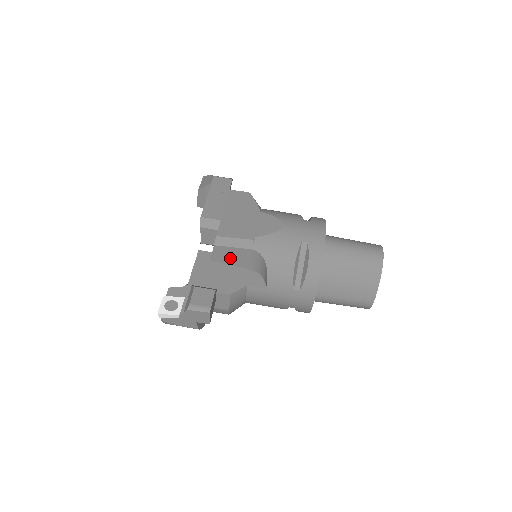
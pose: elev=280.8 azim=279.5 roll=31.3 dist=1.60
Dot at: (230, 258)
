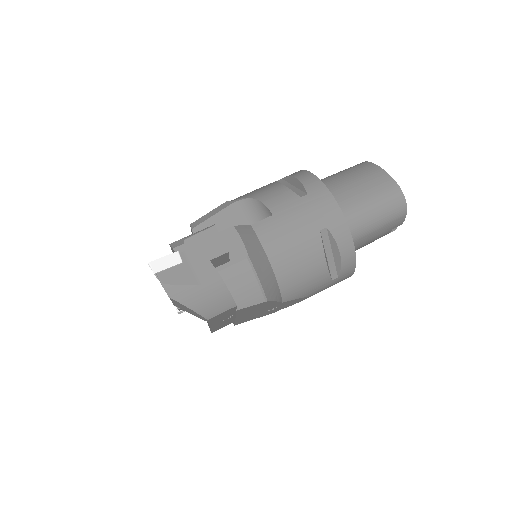
Dot at: occluded
